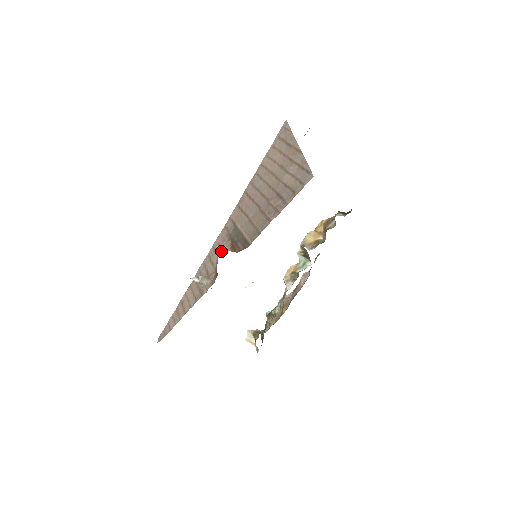
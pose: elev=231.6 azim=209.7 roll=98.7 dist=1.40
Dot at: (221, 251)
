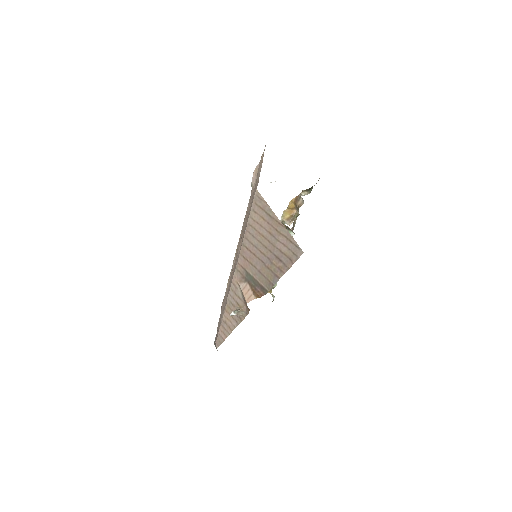
Dot at: (246, 297)
